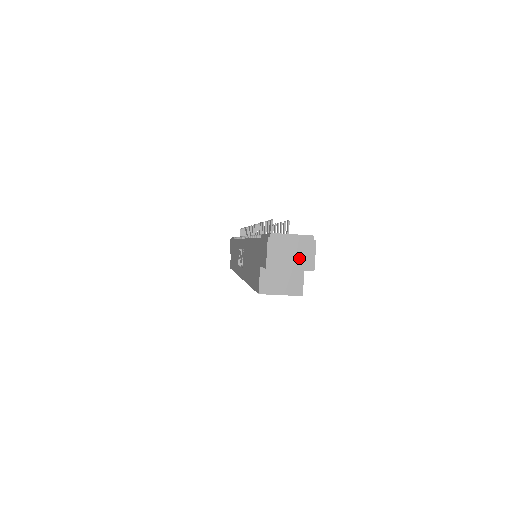
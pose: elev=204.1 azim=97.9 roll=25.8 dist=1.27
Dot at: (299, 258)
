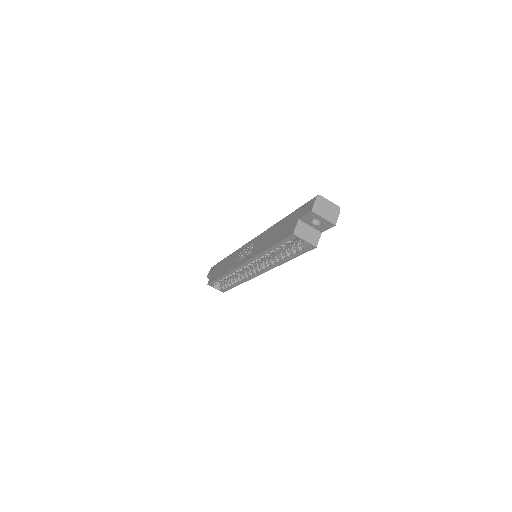
Dot at: (330, 214)
